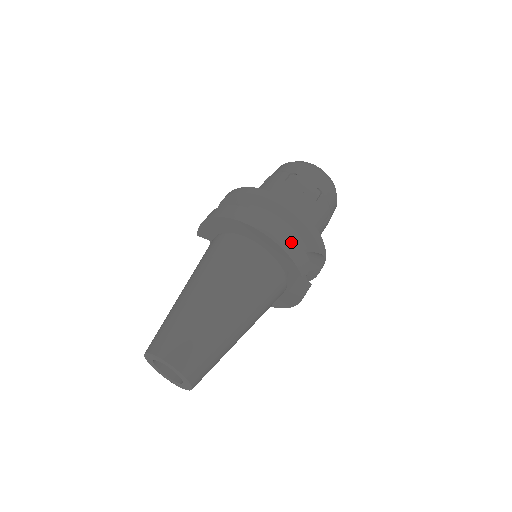
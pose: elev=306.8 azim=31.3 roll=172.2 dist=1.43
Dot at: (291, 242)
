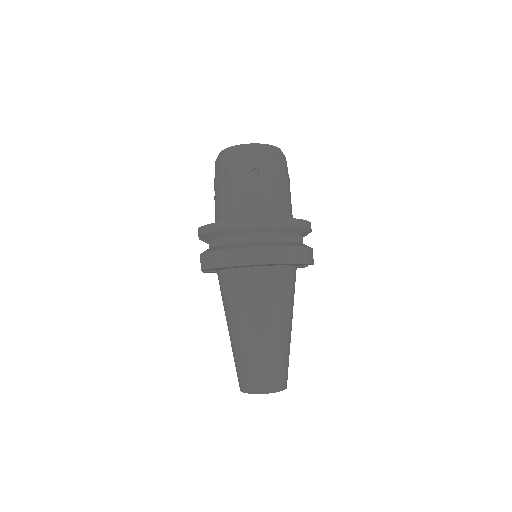
Dot at: (303, 252)
